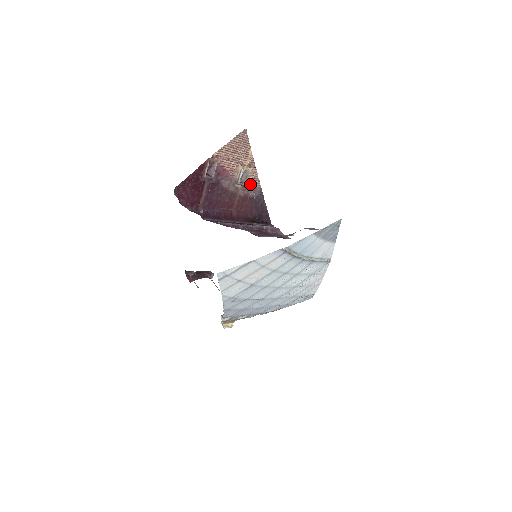
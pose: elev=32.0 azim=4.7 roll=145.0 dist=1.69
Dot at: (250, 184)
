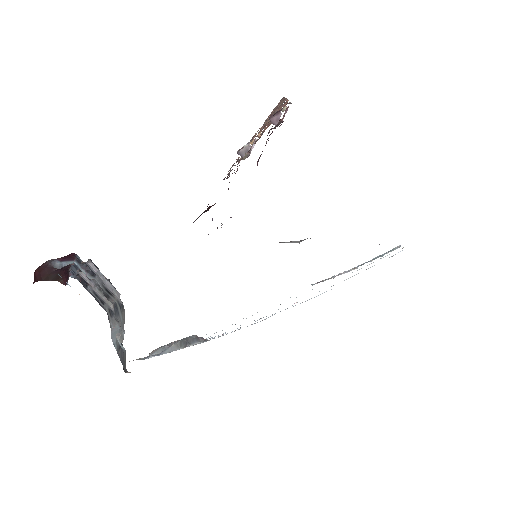
Dot at: occluded
